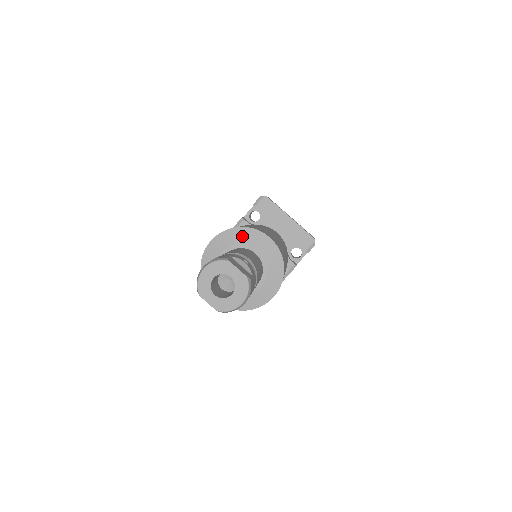
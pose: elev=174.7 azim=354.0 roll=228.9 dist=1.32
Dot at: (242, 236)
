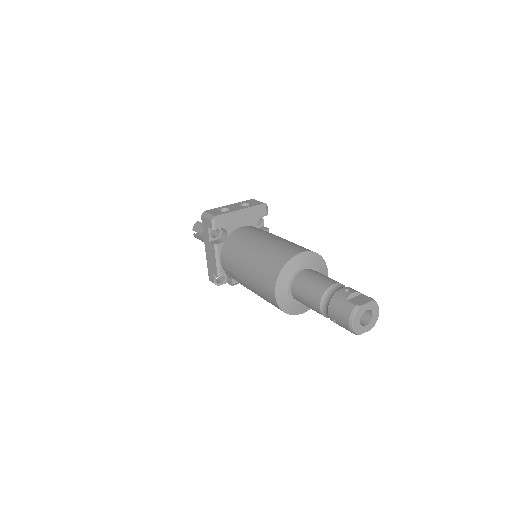
Dot at: (289, 271)
